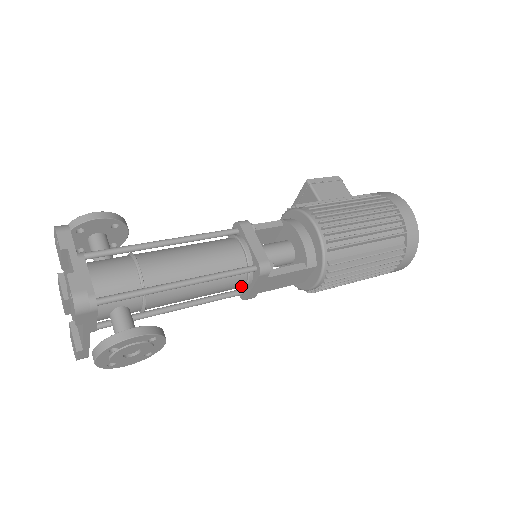
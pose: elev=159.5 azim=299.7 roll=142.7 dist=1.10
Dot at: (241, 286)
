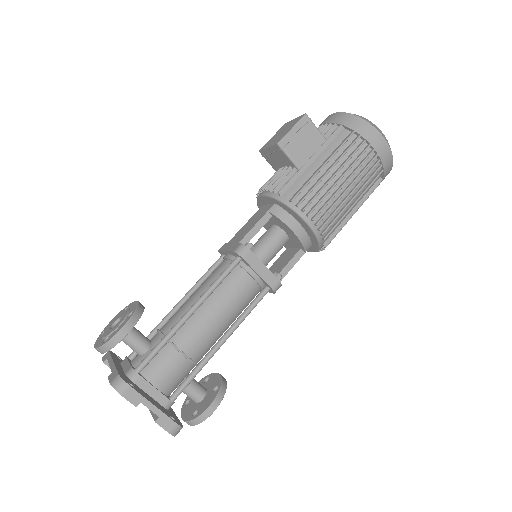
Dot at: occluded
